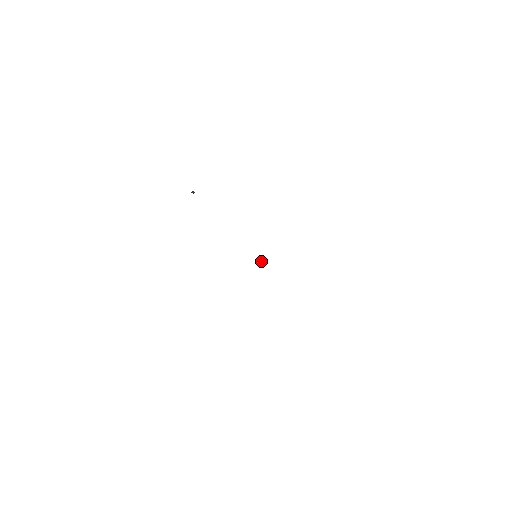
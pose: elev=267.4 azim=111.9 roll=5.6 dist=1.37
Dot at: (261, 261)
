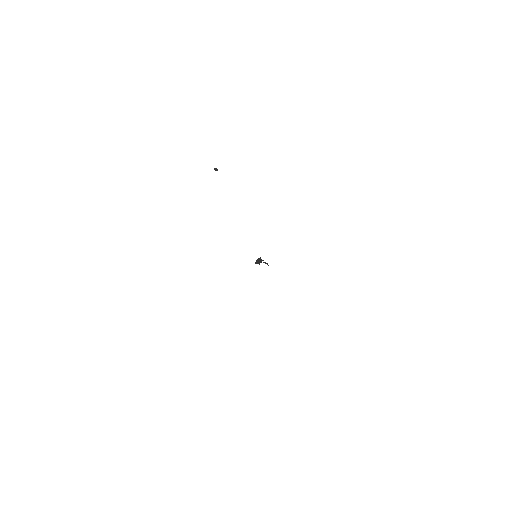
Dot at: (266, 263)
